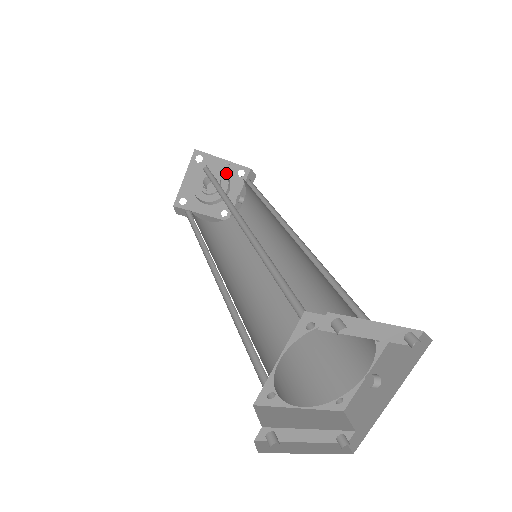
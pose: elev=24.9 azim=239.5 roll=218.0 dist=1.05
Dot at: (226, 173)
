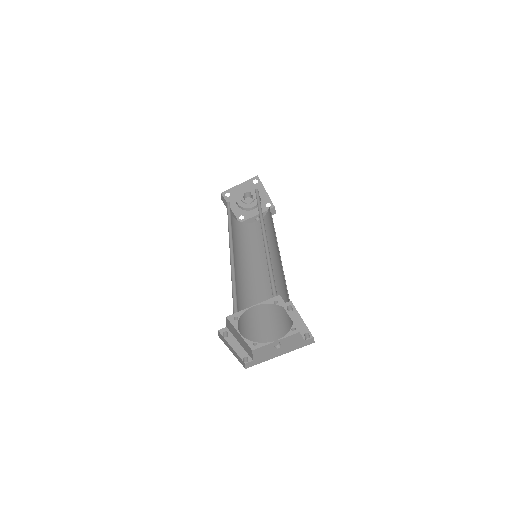
Dot at: (261, 199)
